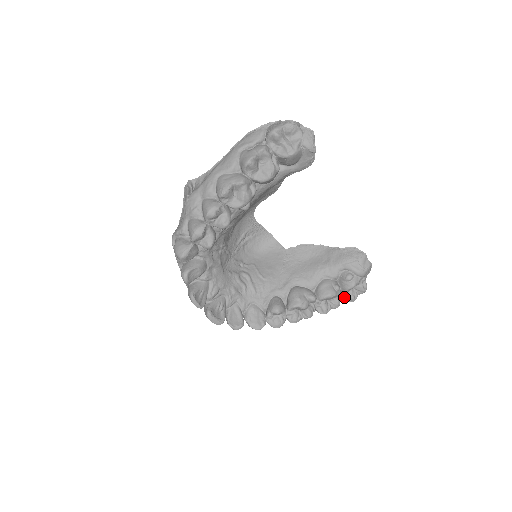
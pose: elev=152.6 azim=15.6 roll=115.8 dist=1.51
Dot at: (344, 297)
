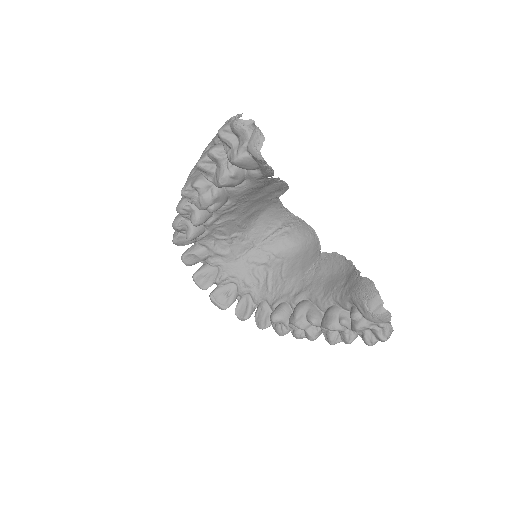
Dot at: (360, 335)
